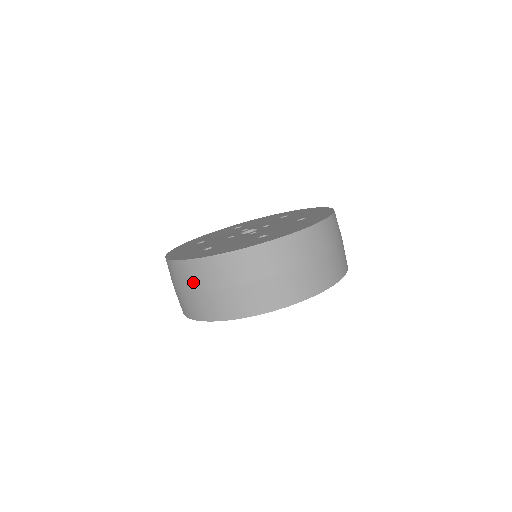
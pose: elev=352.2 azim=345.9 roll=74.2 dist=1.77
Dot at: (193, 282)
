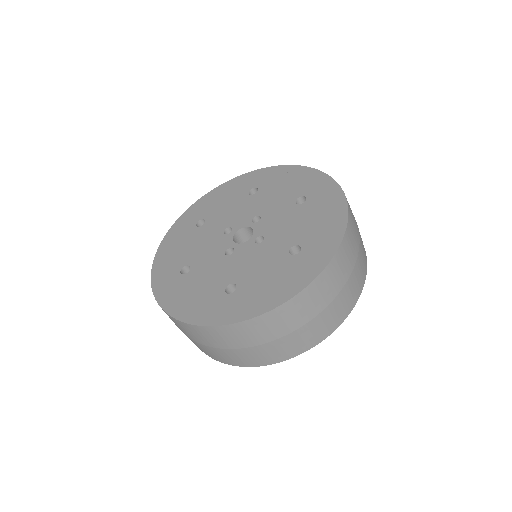
Dot at: (247, 340)
